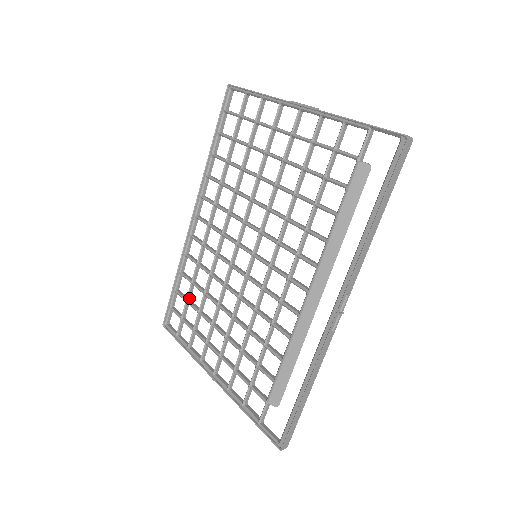
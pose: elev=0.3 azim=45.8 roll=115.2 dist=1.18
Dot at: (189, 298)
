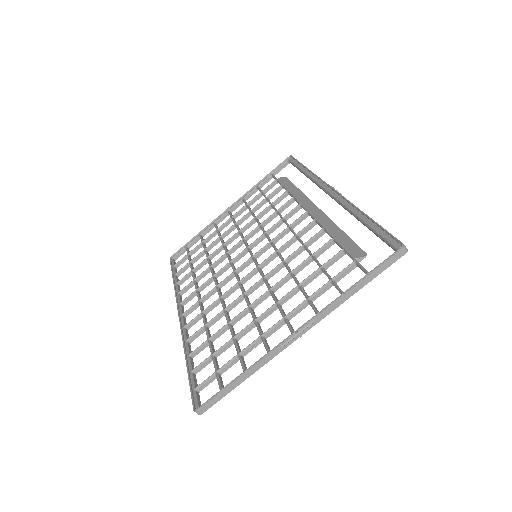
Dot at: (214, 353)
